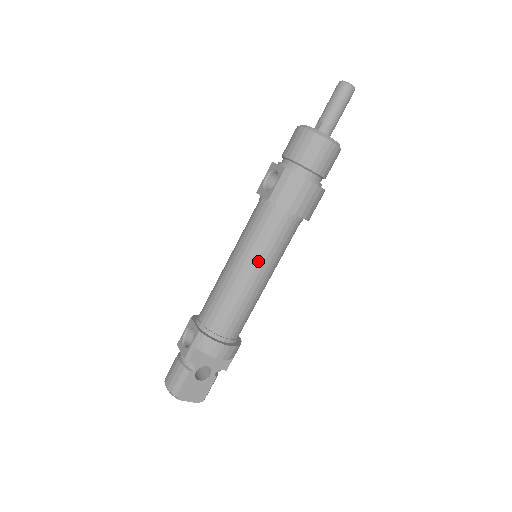
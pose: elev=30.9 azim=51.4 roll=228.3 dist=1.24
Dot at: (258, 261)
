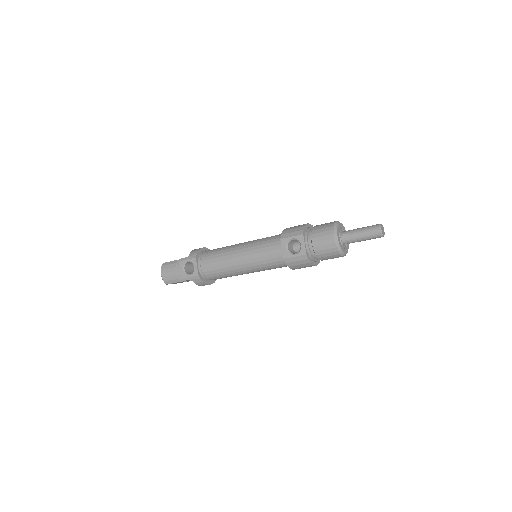
Dot at: (255, 271)
